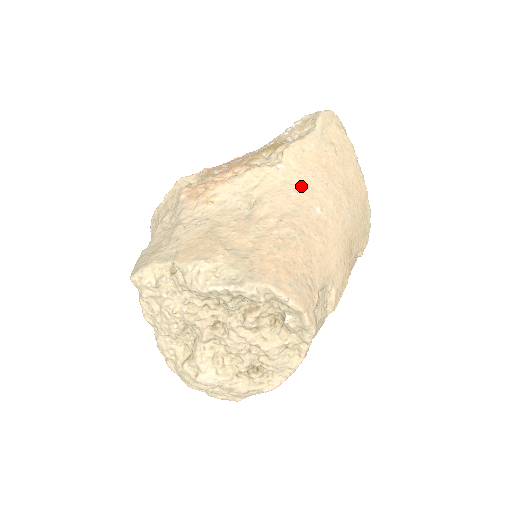
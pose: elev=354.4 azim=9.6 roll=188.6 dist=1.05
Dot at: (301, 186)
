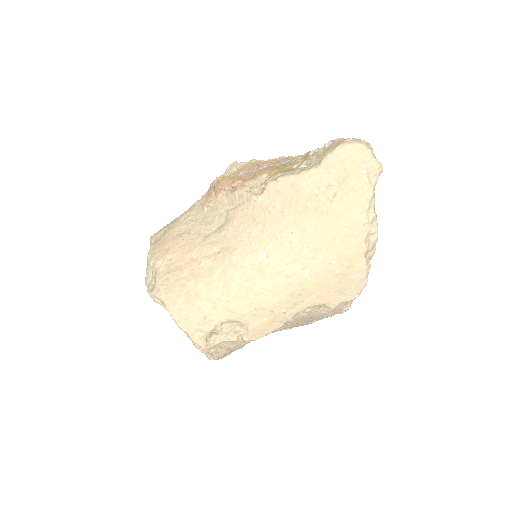
Dot at: (262, 226)
